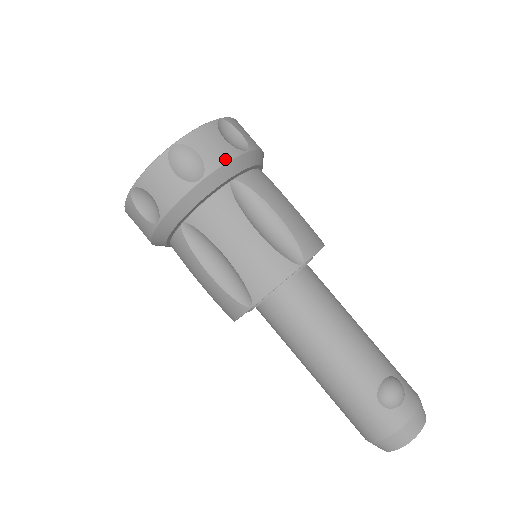
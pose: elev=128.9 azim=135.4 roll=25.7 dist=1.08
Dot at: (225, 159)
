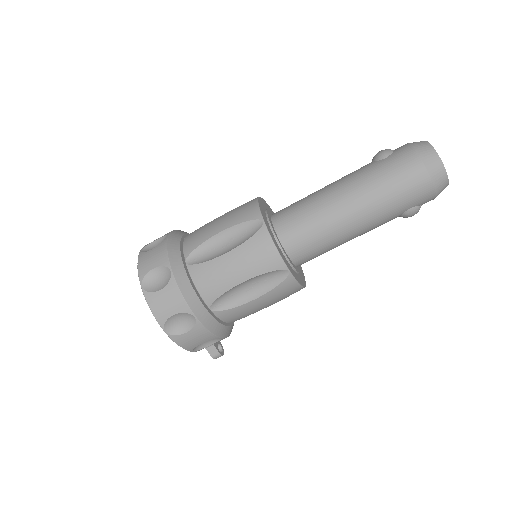
Dot at: occluded
